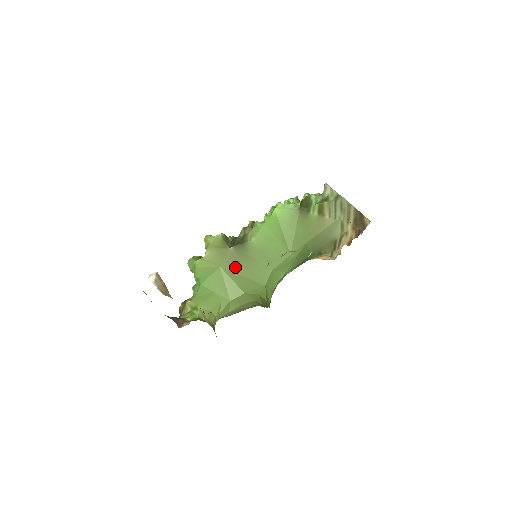
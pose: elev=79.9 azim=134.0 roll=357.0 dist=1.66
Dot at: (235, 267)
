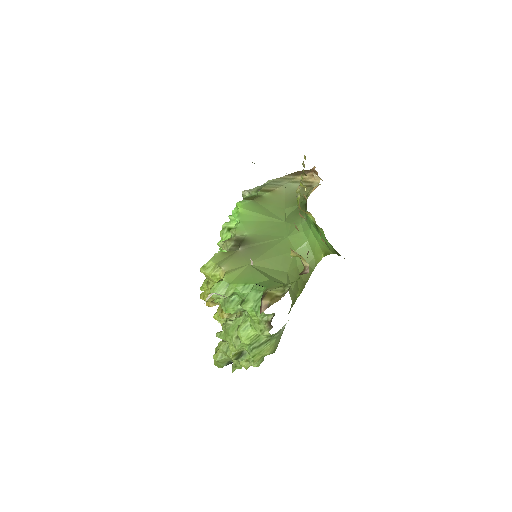
Dot at: (261, 255)
